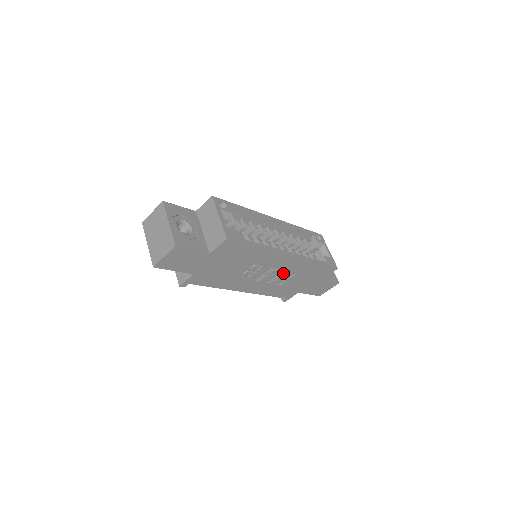
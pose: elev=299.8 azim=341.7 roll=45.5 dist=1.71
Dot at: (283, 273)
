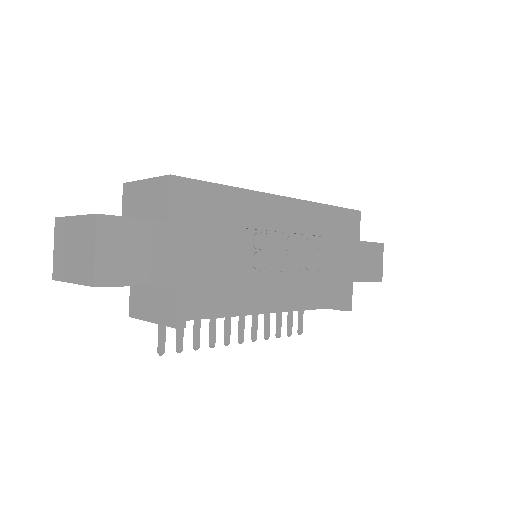
Dot at: (304, 242)
